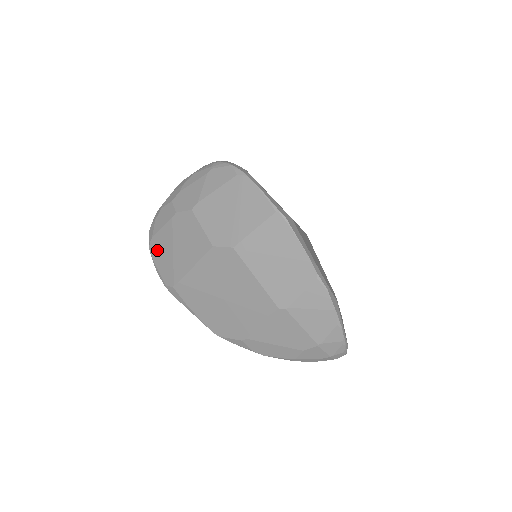
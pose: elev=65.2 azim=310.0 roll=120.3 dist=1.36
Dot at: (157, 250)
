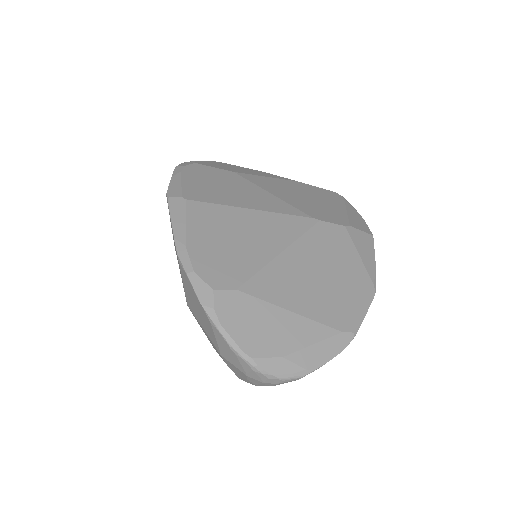
Dot at: occluded
